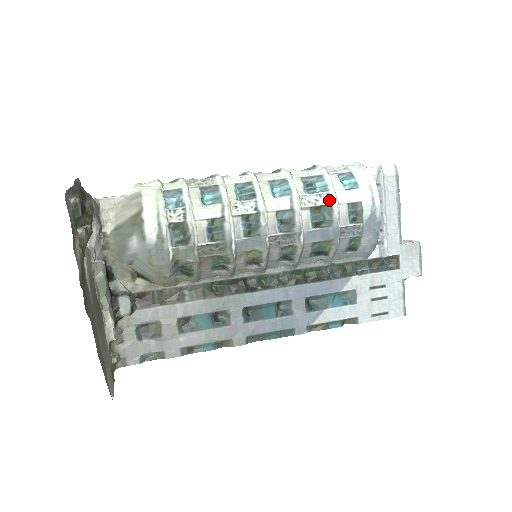
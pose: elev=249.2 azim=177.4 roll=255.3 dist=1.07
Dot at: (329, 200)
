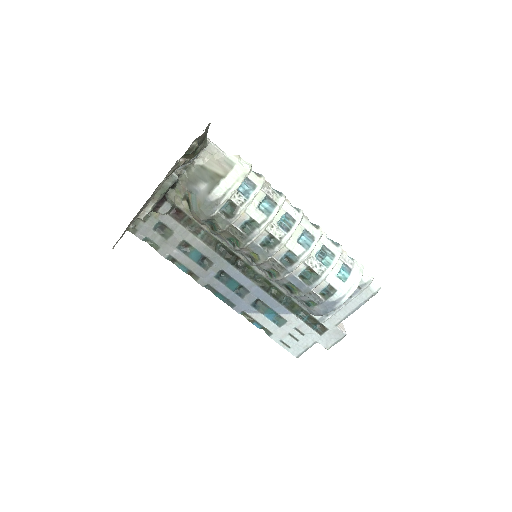
Dot at: (322, 273)
